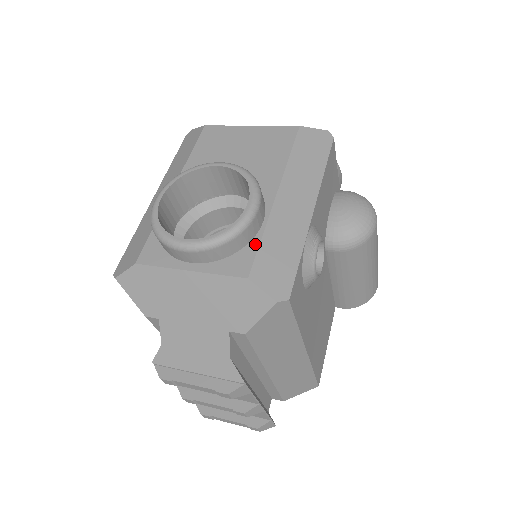
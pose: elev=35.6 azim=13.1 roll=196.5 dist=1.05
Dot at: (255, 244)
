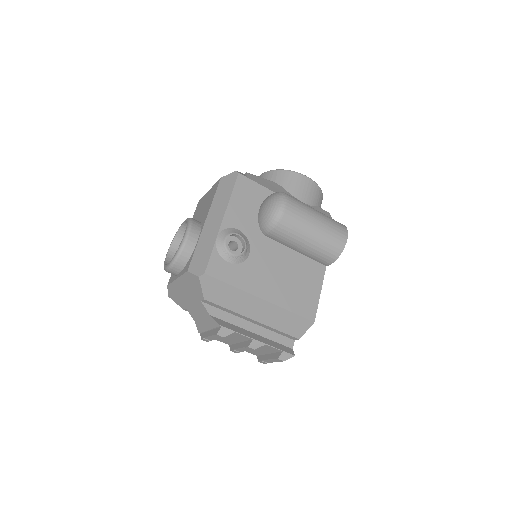
Dot at: (193, 253)
